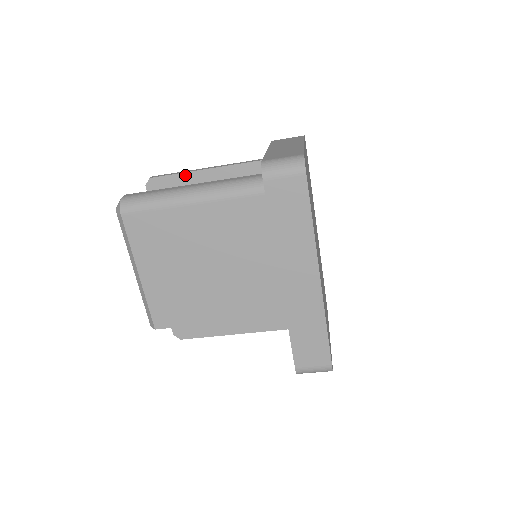
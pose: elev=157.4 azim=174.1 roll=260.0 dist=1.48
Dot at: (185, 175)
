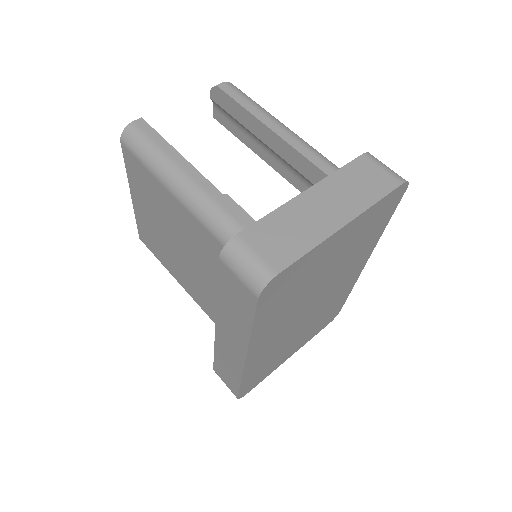
Dot at: (248, 114)
